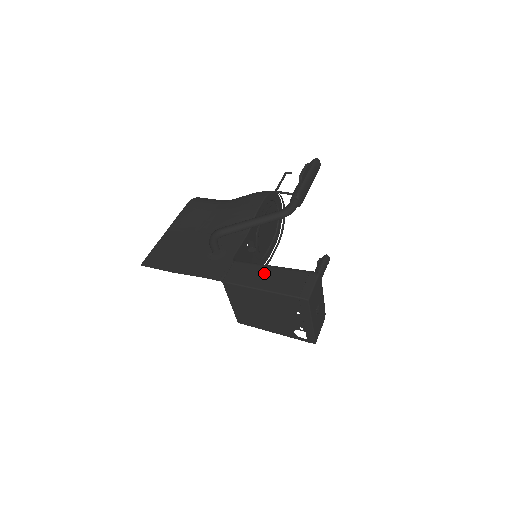
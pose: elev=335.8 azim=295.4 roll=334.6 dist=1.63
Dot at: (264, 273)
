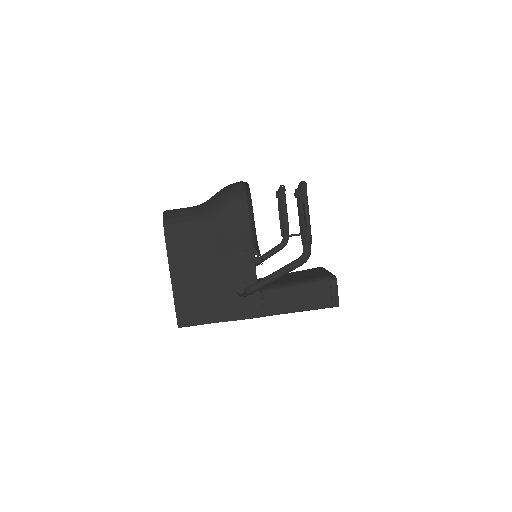
Dot at: (294, 296)
